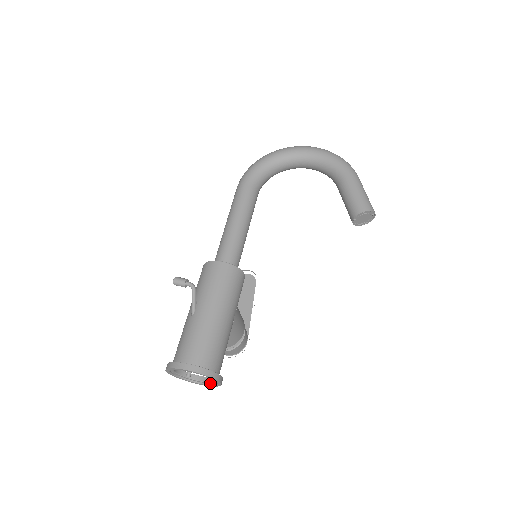
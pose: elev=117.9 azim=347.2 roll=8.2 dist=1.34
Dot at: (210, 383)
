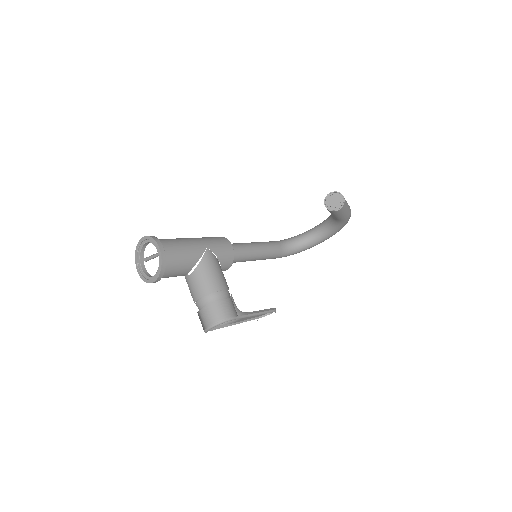
Dot at: (159, 270)
